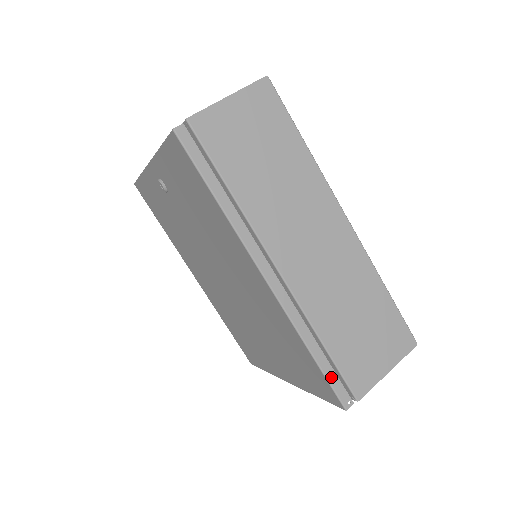
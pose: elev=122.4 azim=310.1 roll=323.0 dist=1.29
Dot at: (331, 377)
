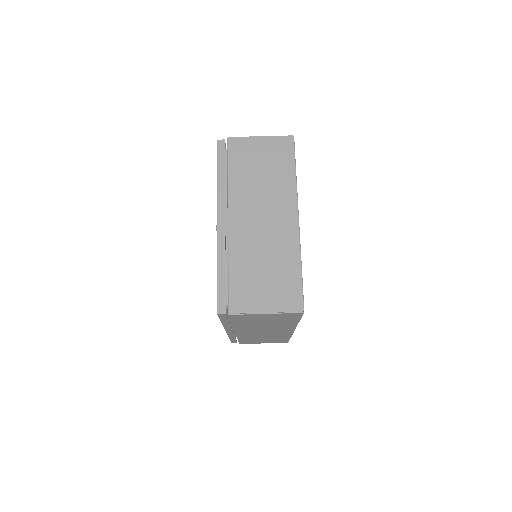
Dot at: occluded
